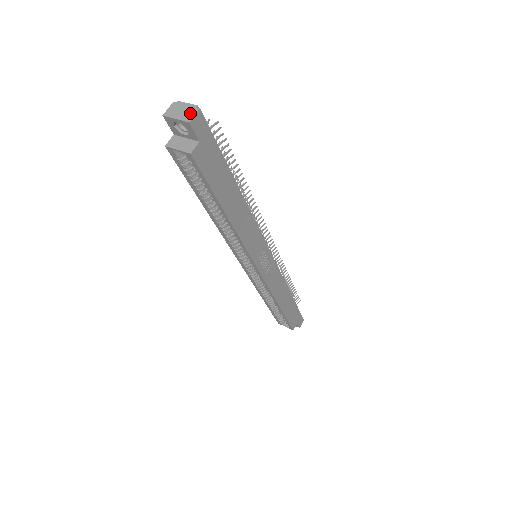
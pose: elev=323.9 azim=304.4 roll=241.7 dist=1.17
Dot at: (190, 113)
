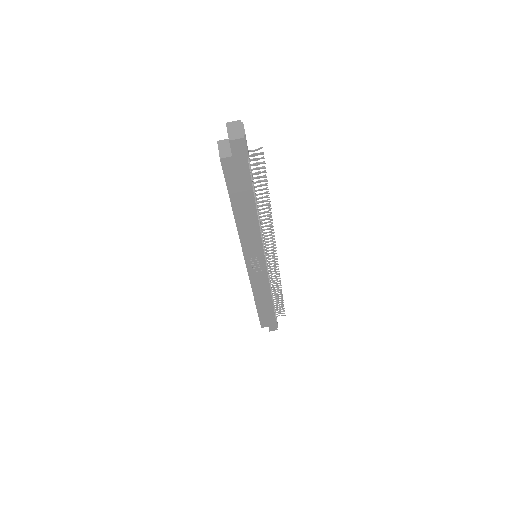
Dot at: (237, 135)
